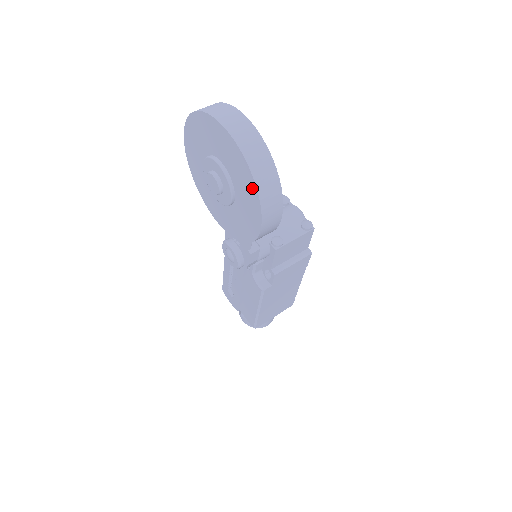
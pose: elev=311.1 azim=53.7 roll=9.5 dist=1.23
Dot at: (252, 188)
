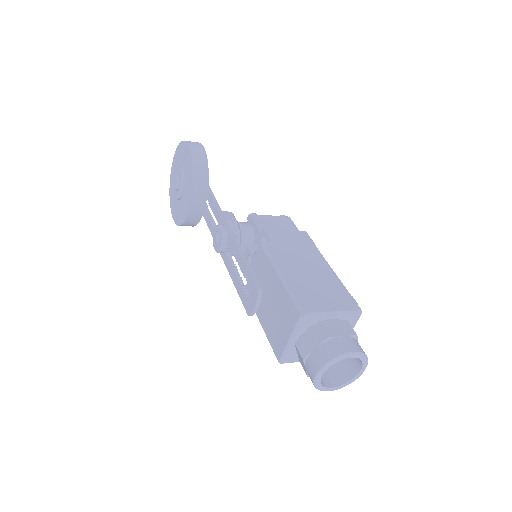
Dot at: (181, 146)
